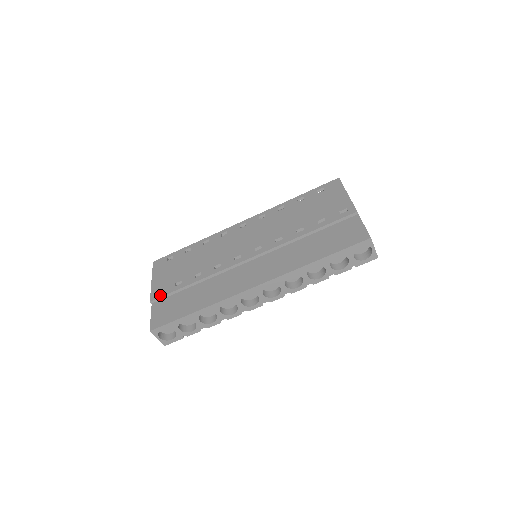
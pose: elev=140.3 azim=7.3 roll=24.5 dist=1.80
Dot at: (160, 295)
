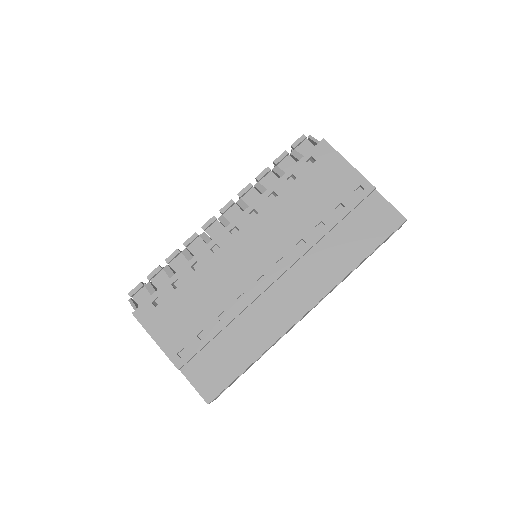
Dot at: (187, 358)
